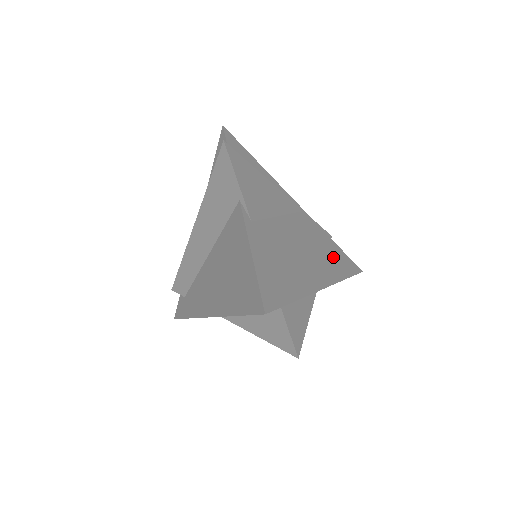
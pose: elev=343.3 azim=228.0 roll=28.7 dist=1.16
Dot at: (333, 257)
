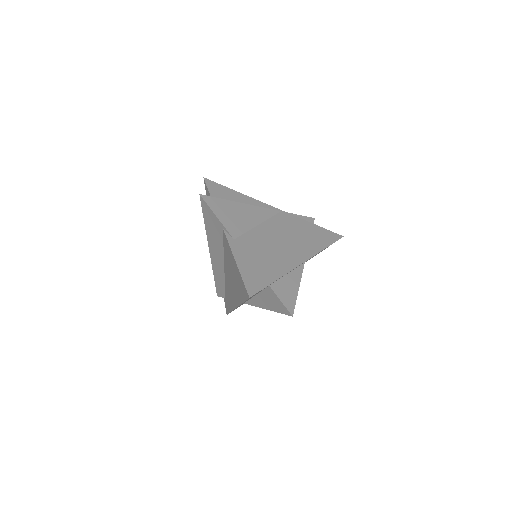
Dot at: (312, 236)
